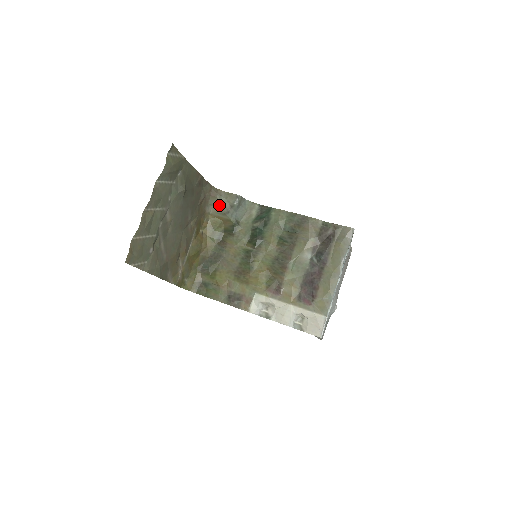
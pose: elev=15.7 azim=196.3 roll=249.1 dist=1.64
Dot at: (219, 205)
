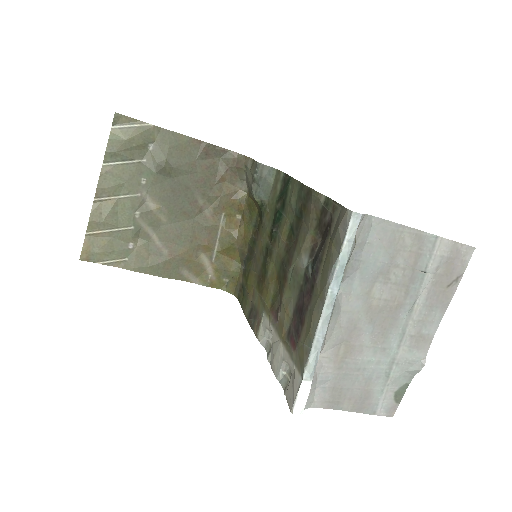
Dot at: (247, 179)
